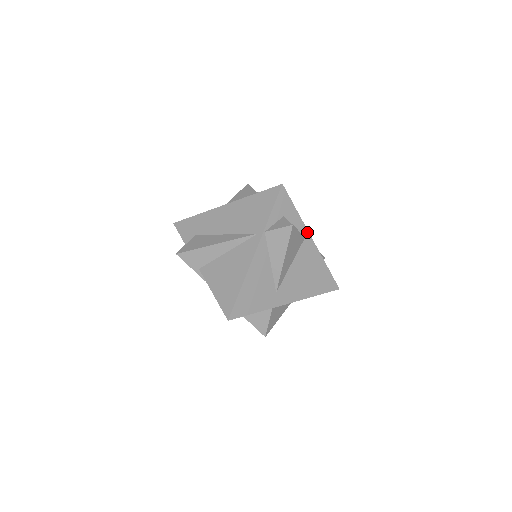
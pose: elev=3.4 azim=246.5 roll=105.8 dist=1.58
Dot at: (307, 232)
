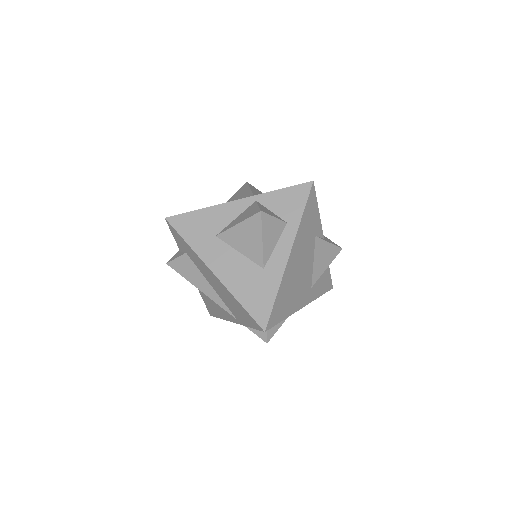
Dot at: (296, 311)
